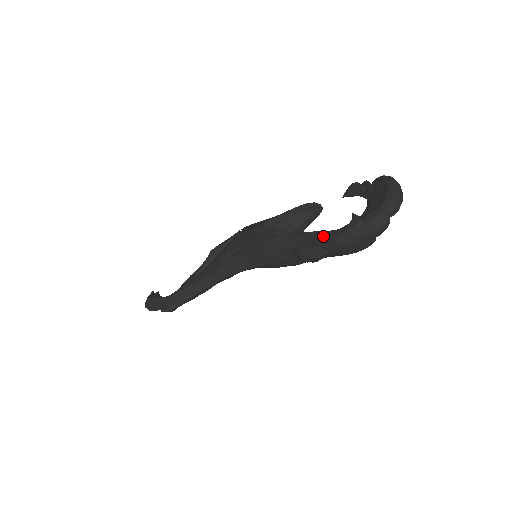
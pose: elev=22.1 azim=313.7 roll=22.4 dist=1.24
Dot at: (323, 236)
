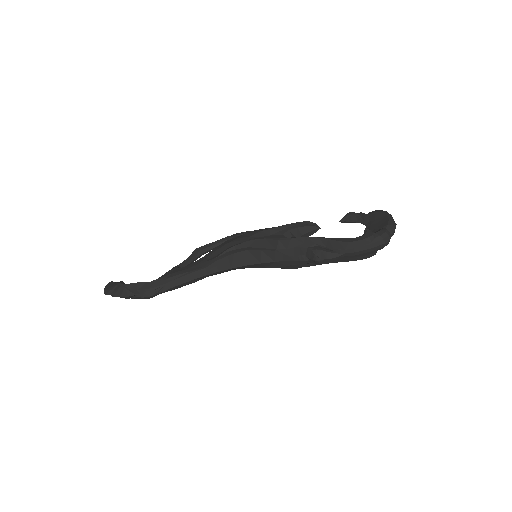
Dot at: (341, 241)
